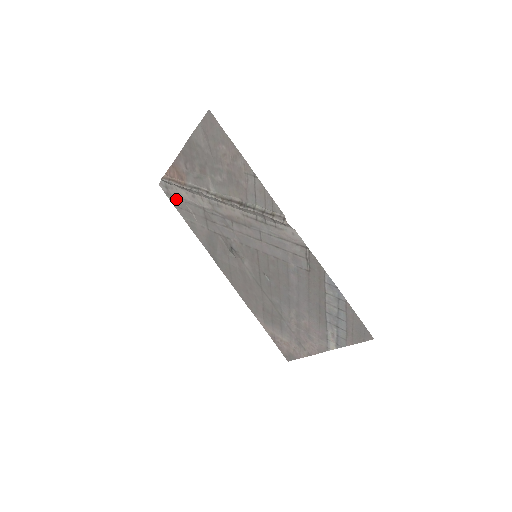
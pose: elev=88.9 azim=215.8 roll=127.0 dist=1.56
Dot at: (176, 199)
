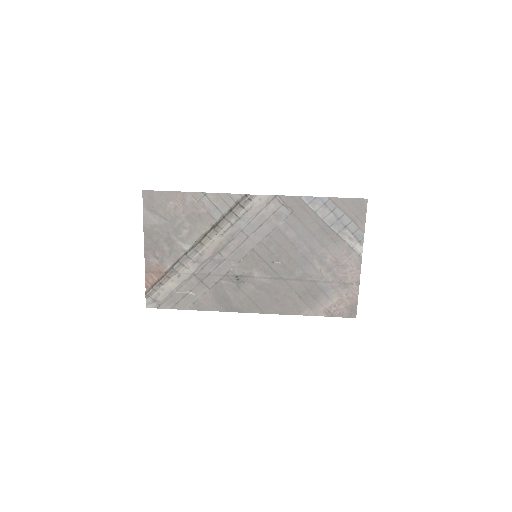
Dot at: (168, 300)
